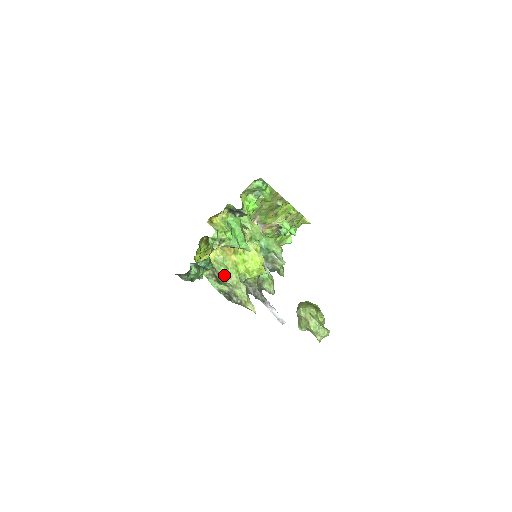
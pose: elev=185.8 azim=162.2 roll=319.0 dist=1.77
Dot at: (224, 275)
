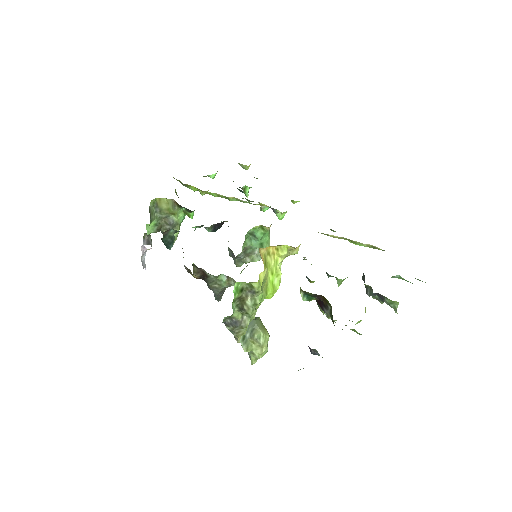
Dot at: occluded
